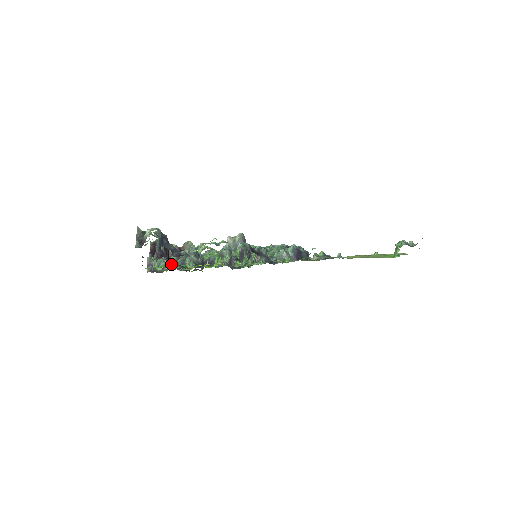
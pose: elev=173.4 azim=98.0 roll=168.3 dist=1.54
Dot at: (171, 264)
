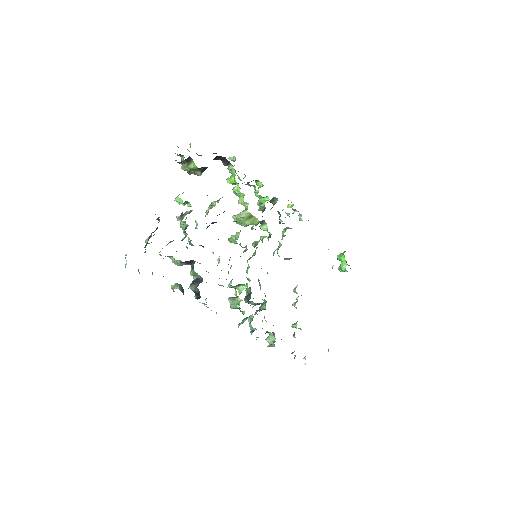
Dot at: occluded
